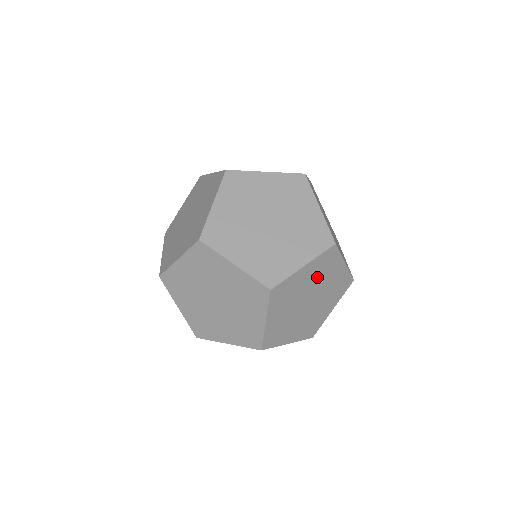
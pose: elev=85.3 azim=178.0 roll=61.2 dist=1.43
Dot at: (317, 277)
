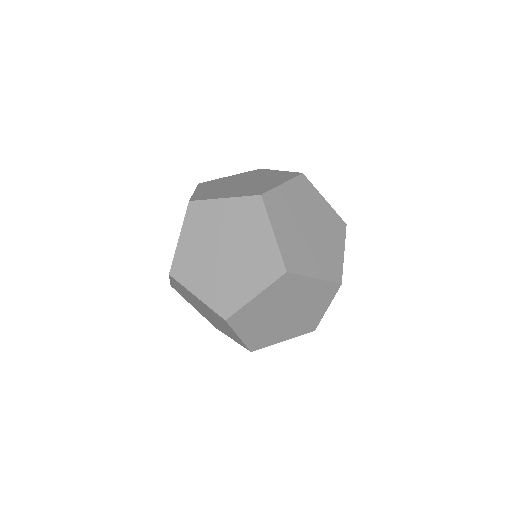
Dot at: (309, 298)
